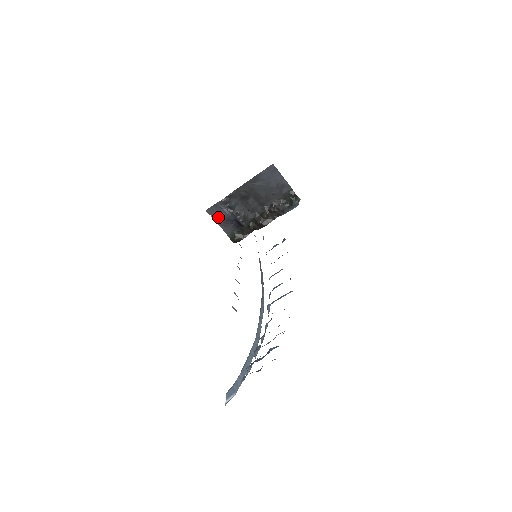
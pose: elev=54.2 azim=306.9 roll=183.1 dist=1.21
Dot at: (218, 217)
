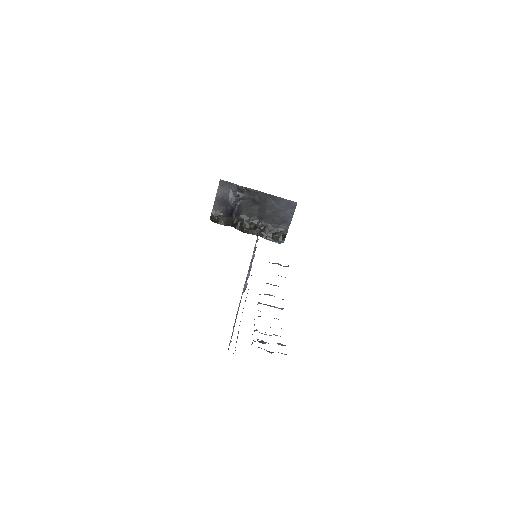
Dot at: (222, 192)
